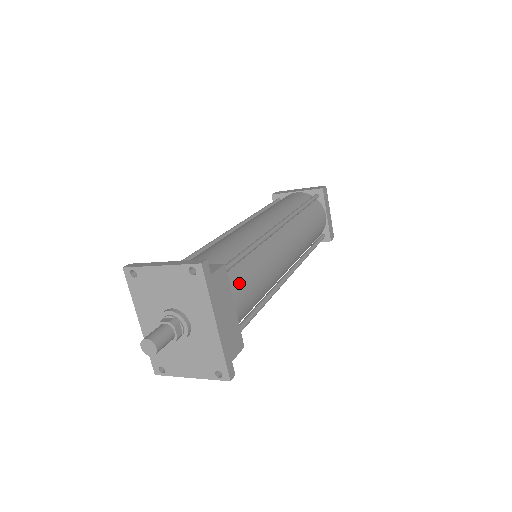
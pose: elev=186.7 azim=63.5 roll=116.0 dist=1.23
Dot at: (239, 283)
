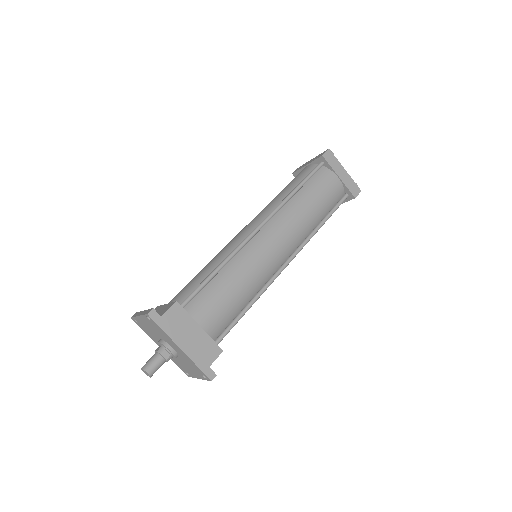
Dot at: (204, 305)
